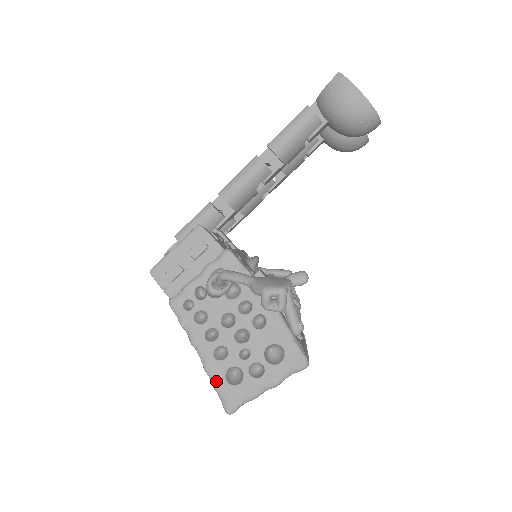
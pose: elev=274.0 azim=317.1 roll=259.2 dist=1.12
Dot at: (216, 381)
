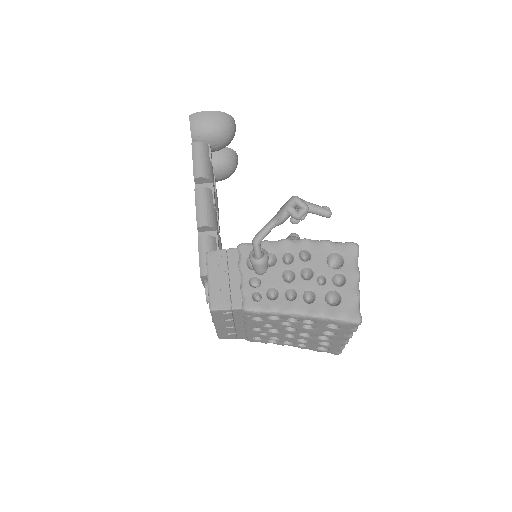
Dot at: (328, 313)
